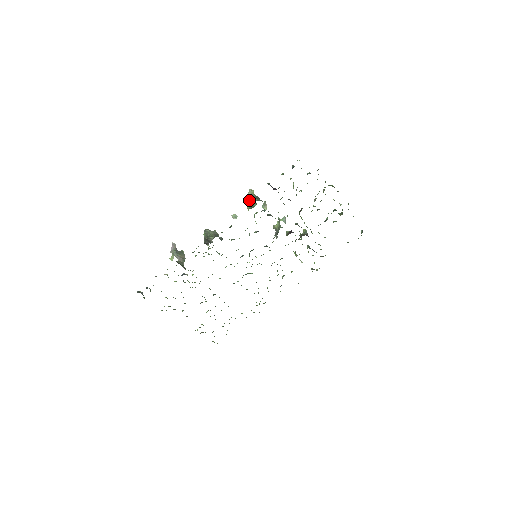
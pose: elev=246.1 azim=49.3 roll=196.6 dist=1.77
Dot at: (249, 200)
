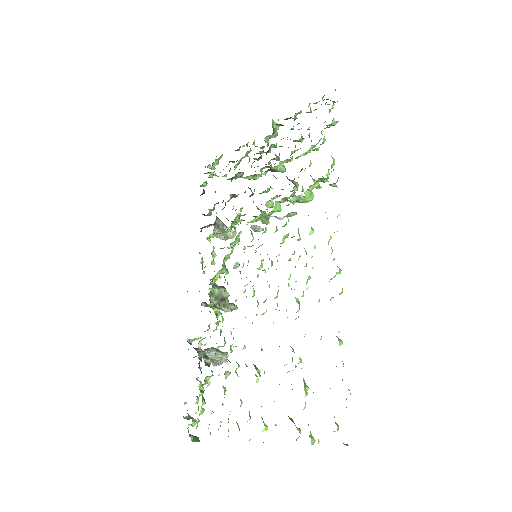
Dot at: occluded
